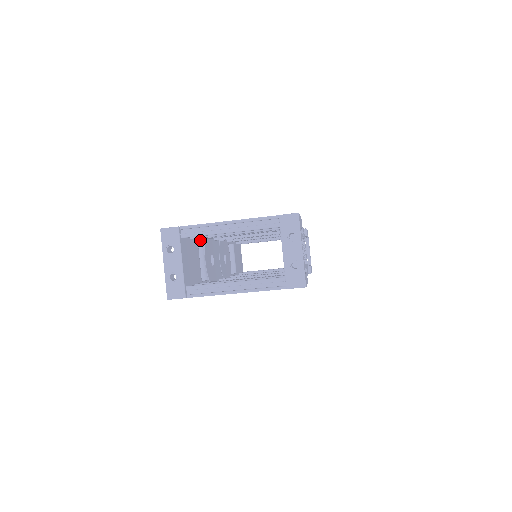
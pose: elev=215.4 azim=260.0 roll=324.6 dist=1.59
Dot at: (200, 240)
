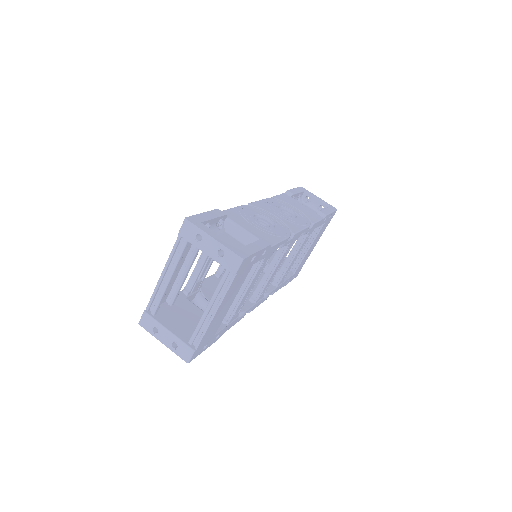
Dot at: (191, 295)
